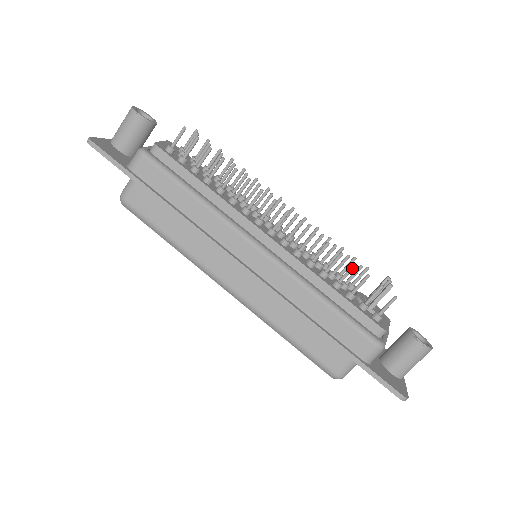
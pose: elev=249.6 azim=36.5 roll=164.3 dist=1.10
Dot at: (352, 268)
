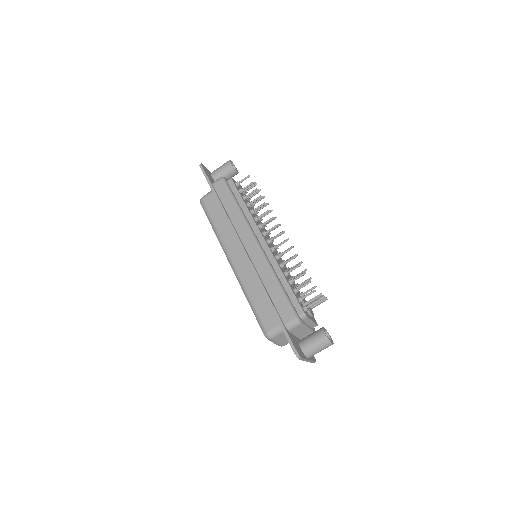
Dot at: (303, 274)
